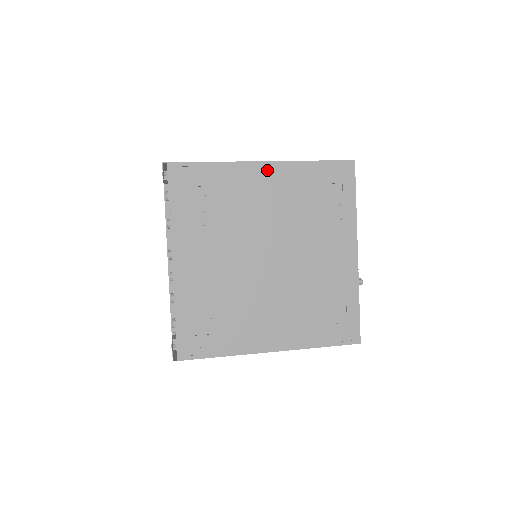
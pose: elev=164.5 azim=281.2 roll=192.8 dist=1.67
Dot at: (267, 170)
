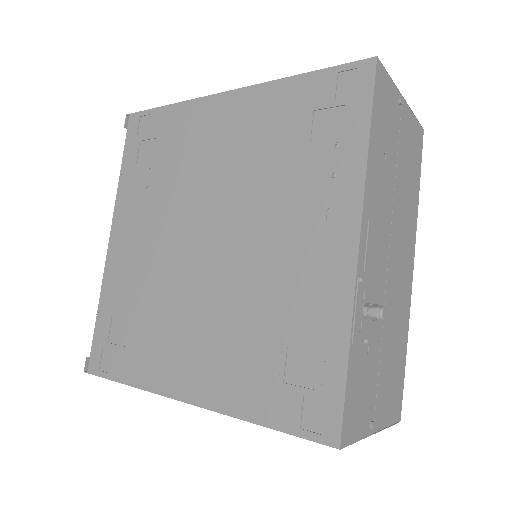
Dot at: (230, 103)
